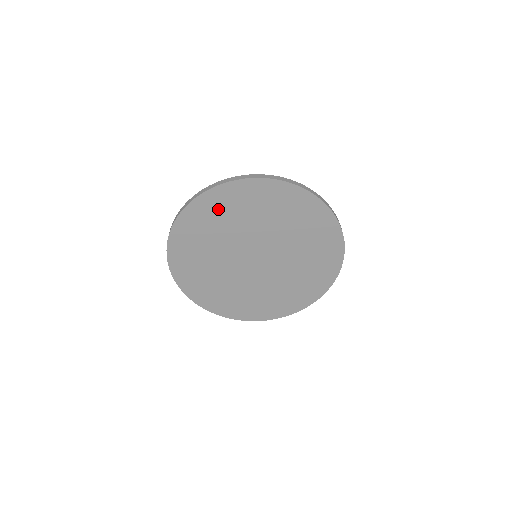
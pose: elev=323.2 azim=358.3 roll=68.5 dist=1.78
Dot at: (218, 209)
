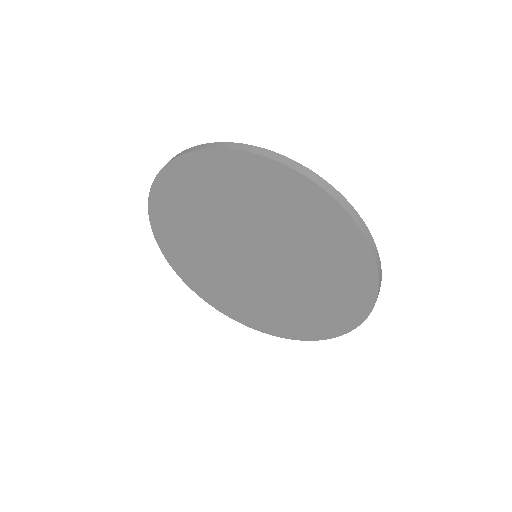
Dot at: (237, 180)
